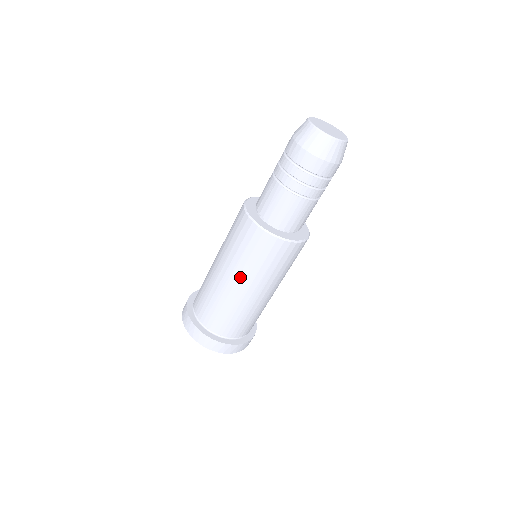
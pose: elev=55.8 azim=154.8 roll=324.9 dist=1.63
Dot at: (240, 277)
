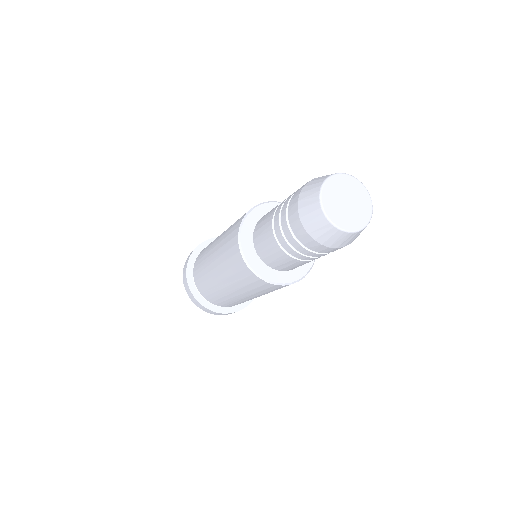
Dot at: occluded
